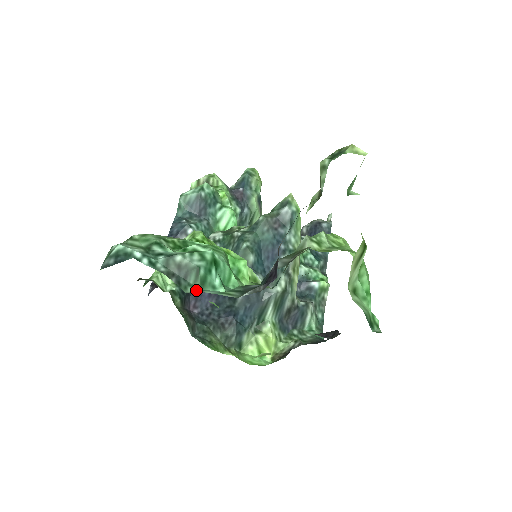
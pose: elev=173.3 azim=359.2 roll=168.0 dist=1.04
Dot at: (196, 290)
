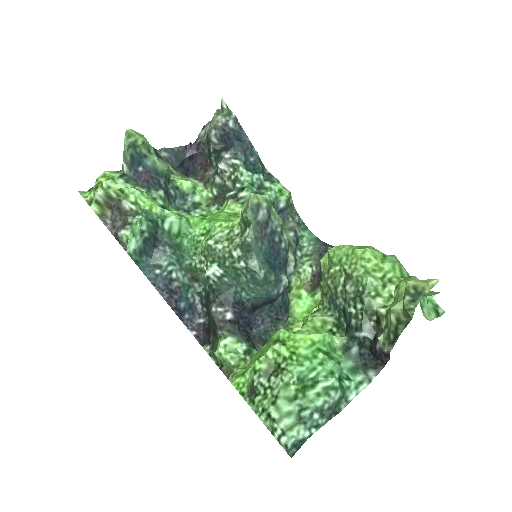
Dot at: (343, 402)
